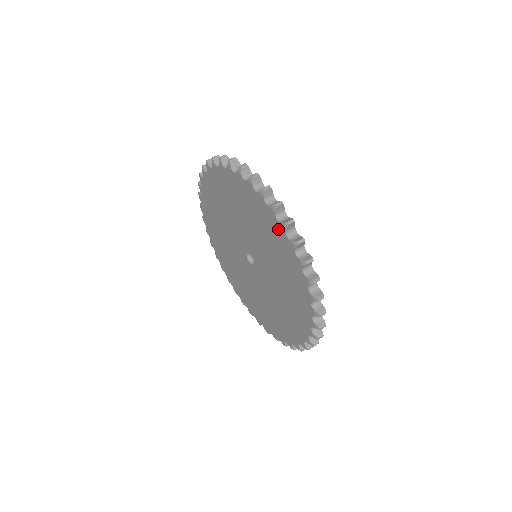
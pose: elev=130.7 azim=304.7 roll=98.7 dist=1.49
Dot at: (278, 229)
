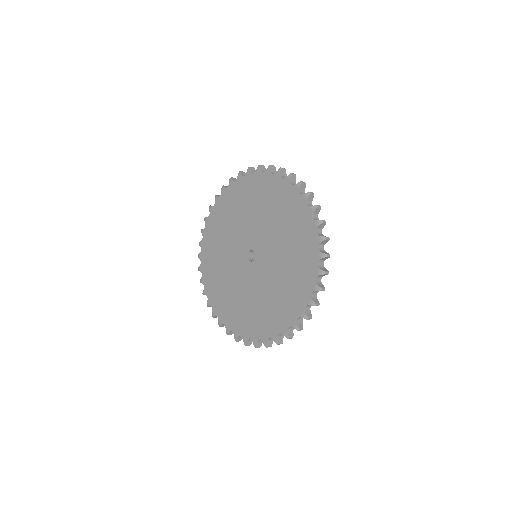
Dot at: (232, 190)
